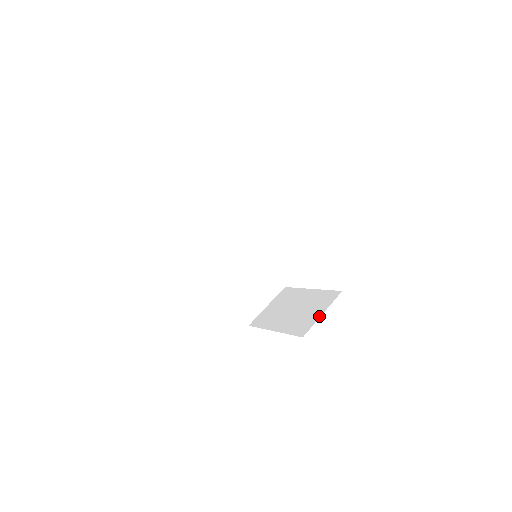
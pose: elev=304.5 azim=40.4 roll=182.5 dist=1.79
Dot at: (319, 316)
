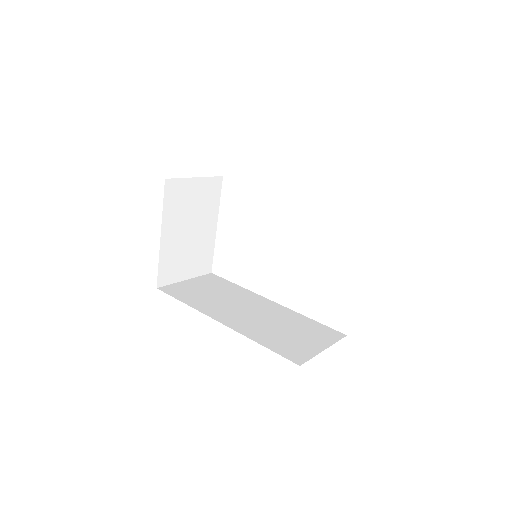
Dot at: occluded
